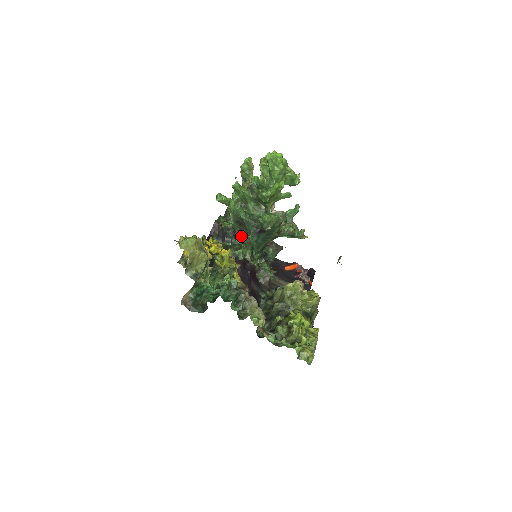
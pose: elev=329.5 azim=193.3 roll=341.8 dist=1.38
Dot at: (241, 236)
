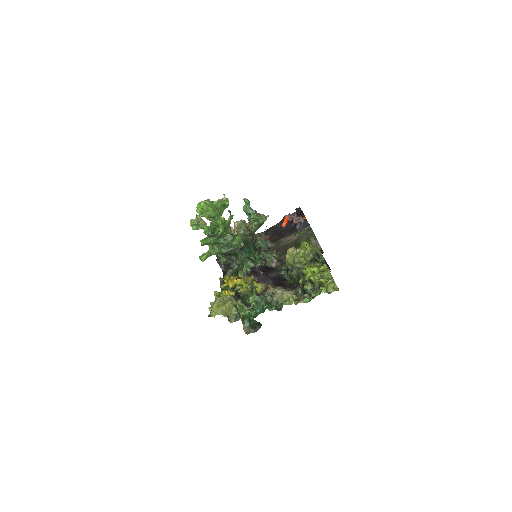
Dot at: (236, 258)
